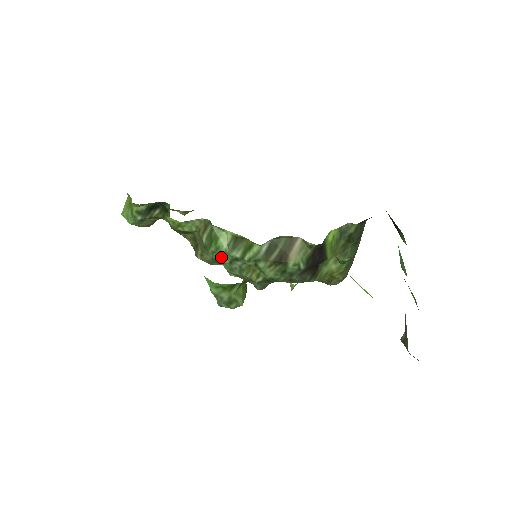
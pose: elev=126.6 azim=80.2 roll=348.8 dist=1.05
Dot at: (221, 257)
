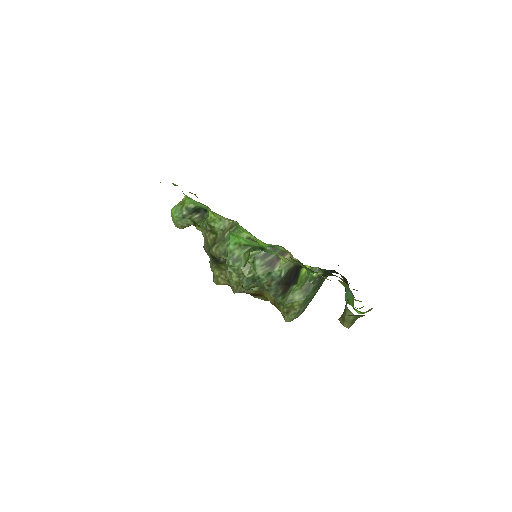
Dot at: occluded
